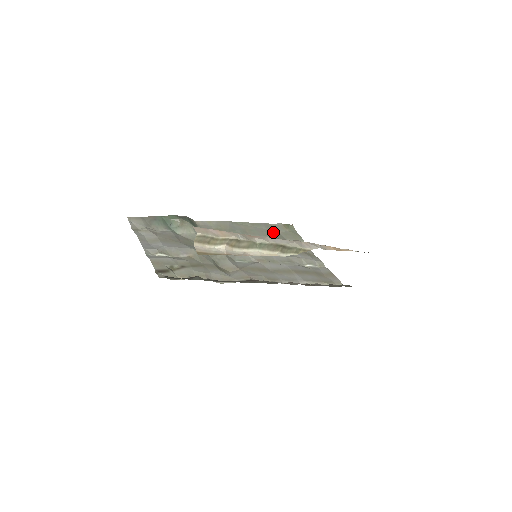
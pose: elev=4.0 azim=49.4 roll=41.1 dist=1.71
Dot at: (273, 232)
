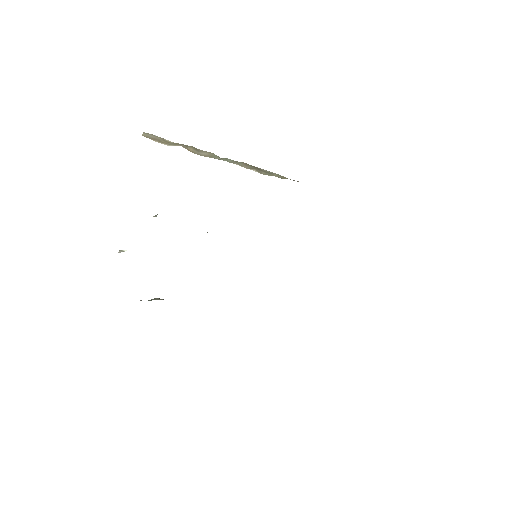
Dot at: occluded
